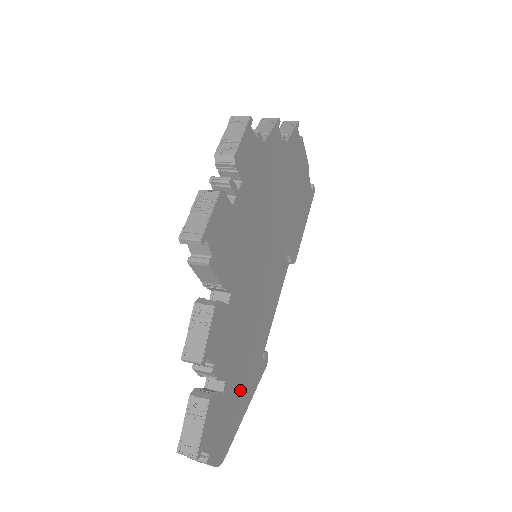
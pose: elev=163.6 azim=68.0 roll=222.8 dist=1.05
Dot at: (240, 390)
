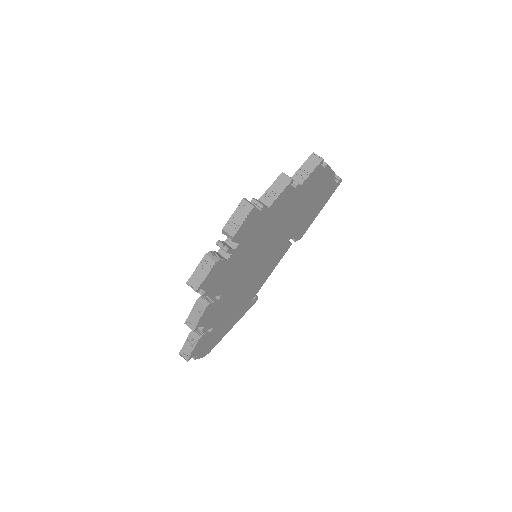
Dot at: (226, 324)
